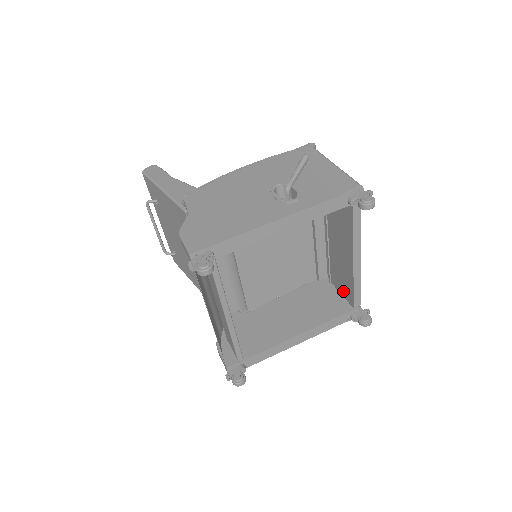
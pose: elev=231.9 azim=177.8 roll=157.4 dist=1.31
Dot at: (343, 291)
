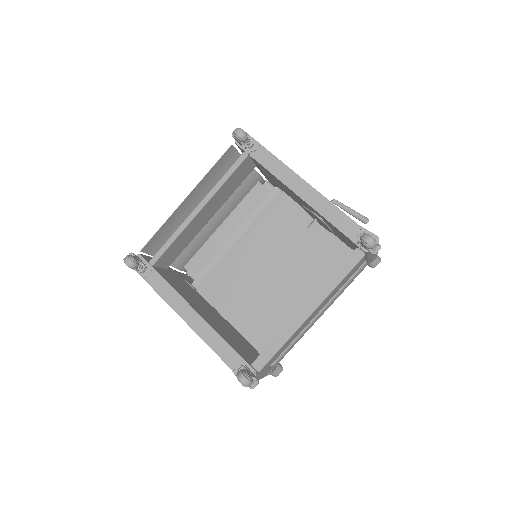
Dot at: occluded
